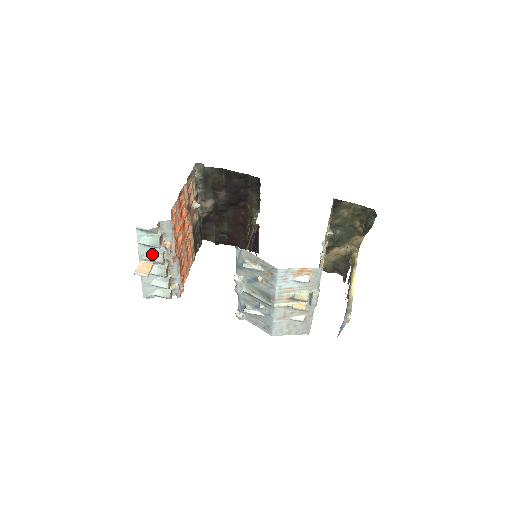
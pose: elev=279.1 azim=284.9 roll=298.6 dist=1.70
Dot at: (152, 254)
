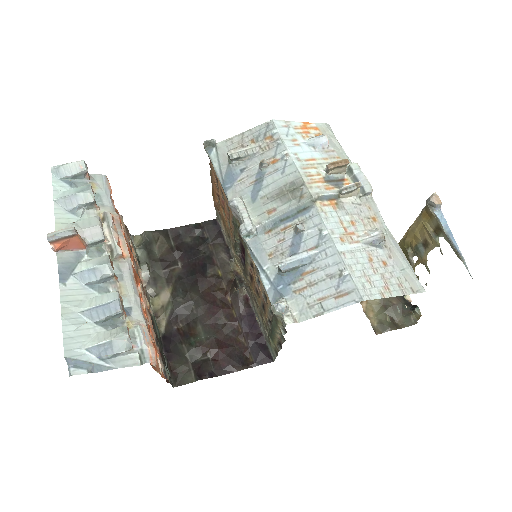
Dot at: (80, 223)
